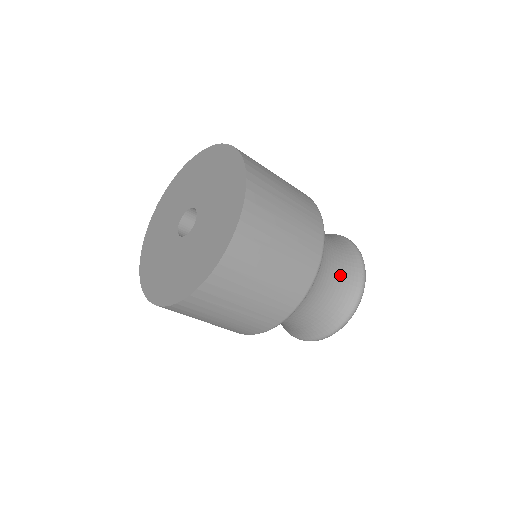
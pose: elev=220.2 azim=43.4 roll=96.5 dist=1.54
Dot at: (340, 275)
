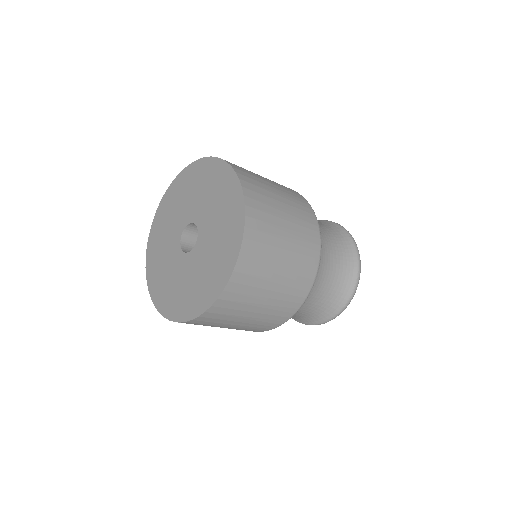
Dot at: (335, 247)
